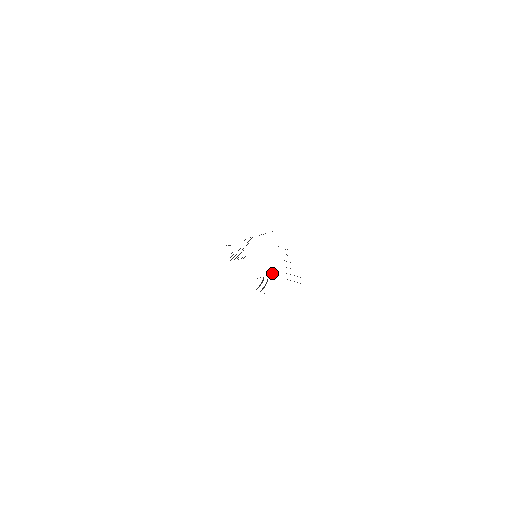
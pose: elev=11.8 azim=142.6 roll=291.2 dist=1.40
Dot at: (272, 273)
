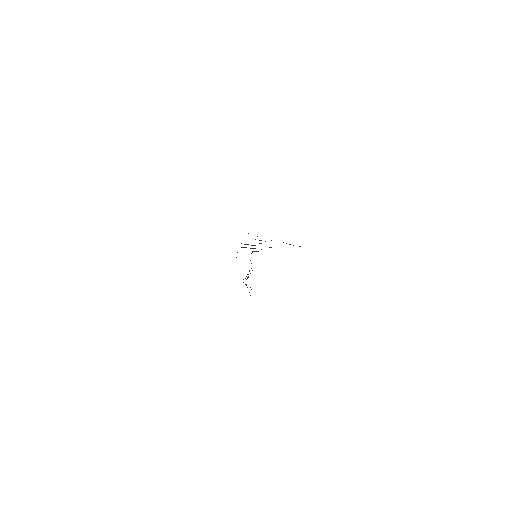
Dot at: occluded
